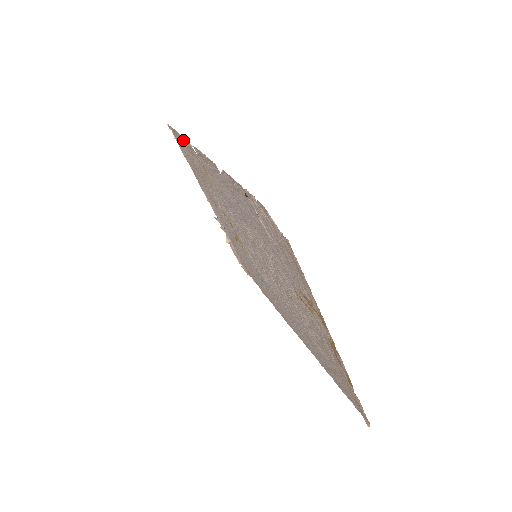
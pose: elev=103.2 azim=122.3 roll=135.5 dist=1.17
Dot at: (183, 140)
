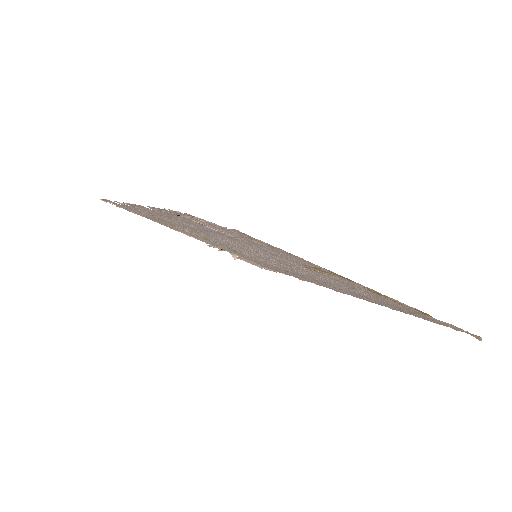
Dot at: occluded
